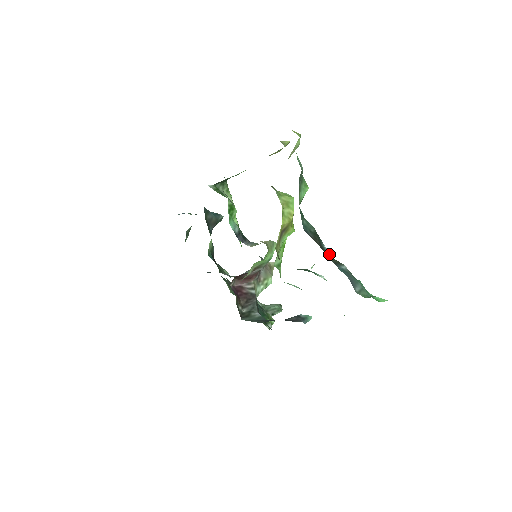
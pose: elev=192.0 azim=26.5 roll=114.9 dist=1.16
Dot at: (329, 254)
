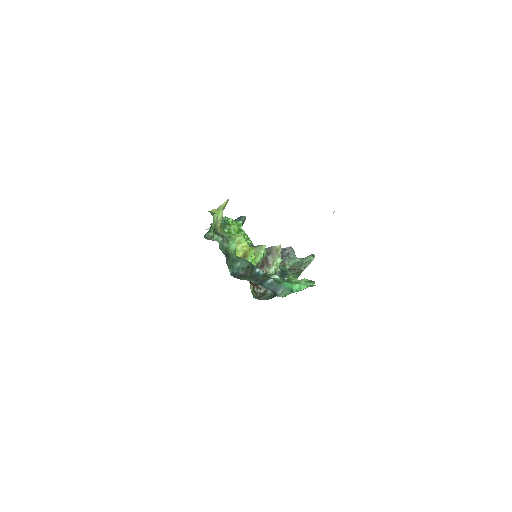
Dot at: (262, 274)
